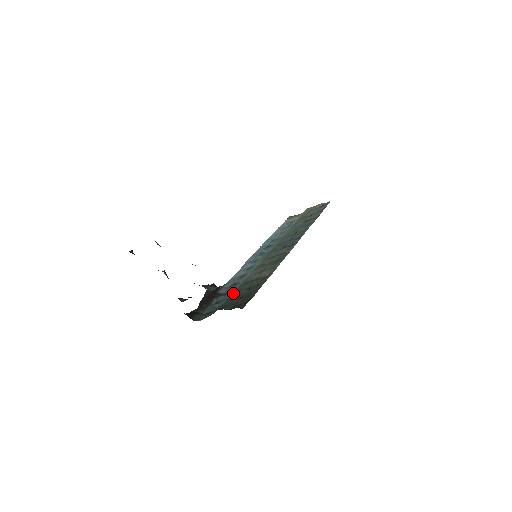
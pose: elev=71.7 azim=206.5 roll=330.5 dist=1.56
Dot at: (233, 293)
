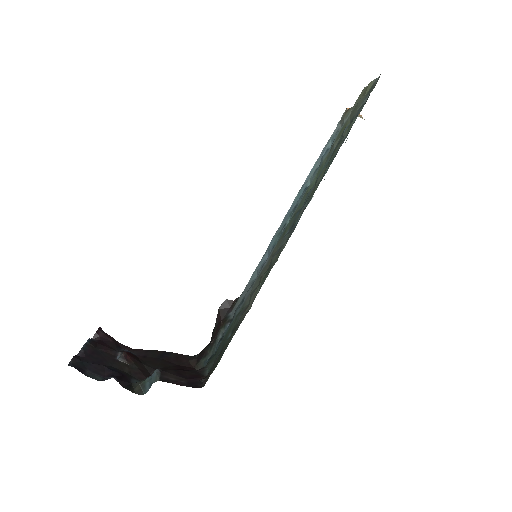
Dot at: (228, 329)
